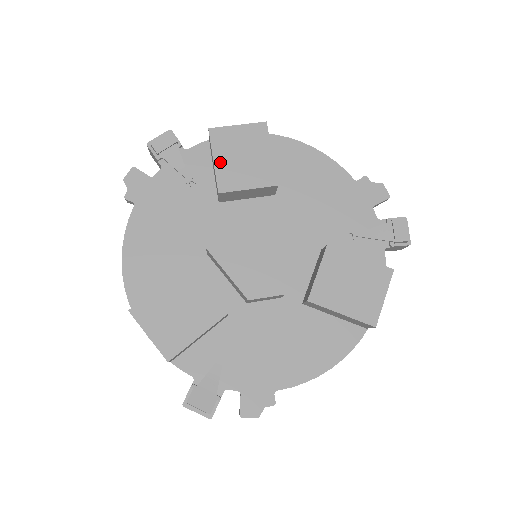
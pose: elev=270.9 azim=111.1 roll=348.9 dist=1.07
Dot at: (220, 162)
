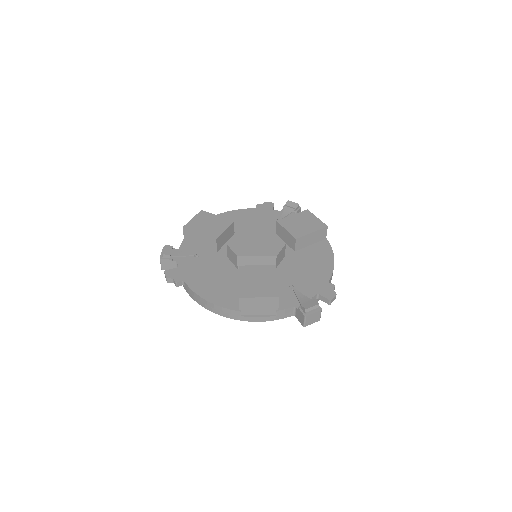
Dot at: (202, 232)
